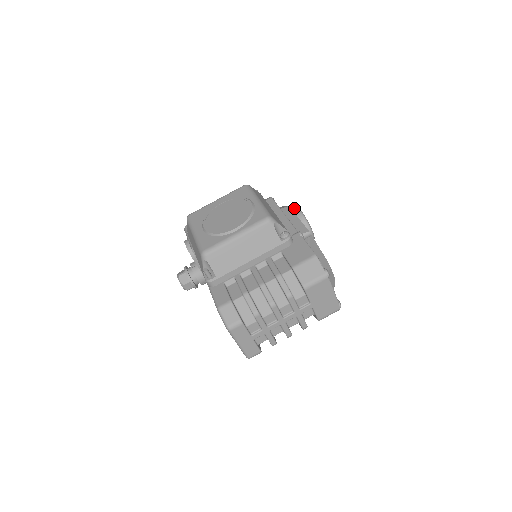
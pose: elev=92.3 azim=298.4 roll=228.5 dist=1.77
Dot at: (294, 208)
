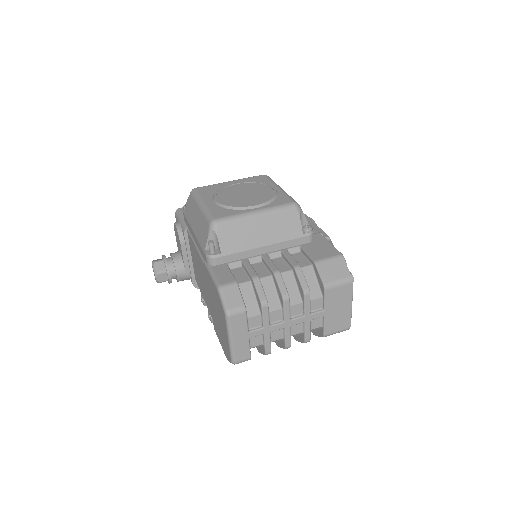
Dot at: occluded
